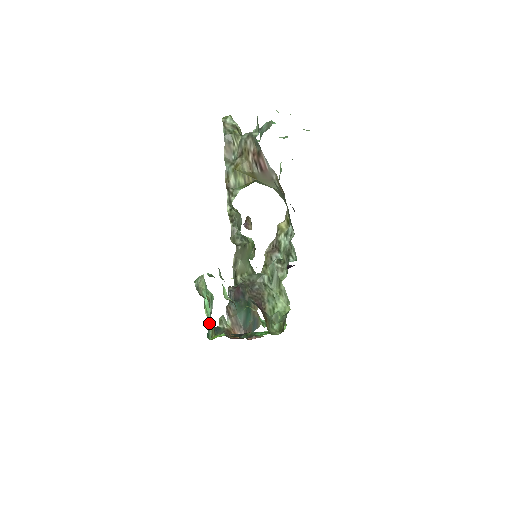
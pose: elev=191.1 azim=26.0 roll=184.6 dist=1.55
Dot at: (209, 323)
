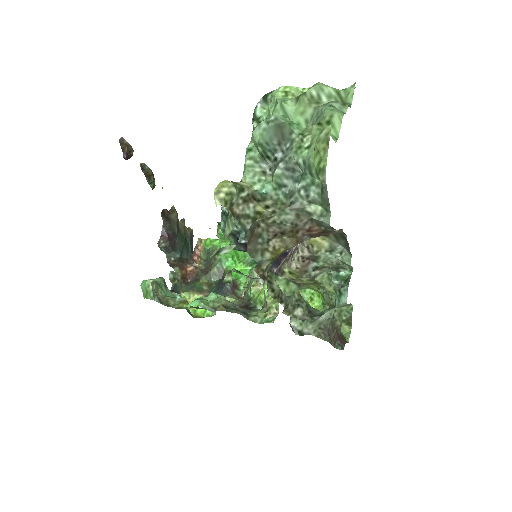
Dot at: occluded
